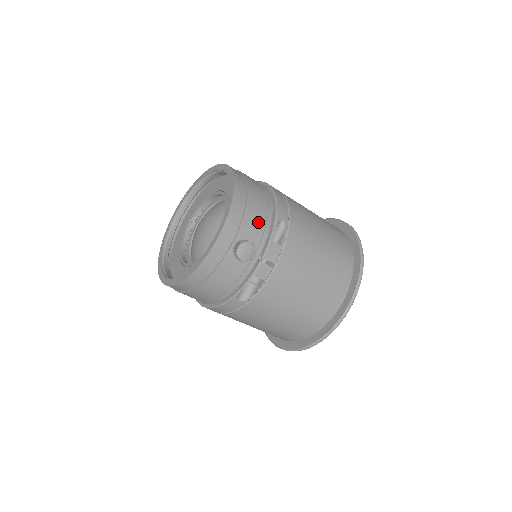
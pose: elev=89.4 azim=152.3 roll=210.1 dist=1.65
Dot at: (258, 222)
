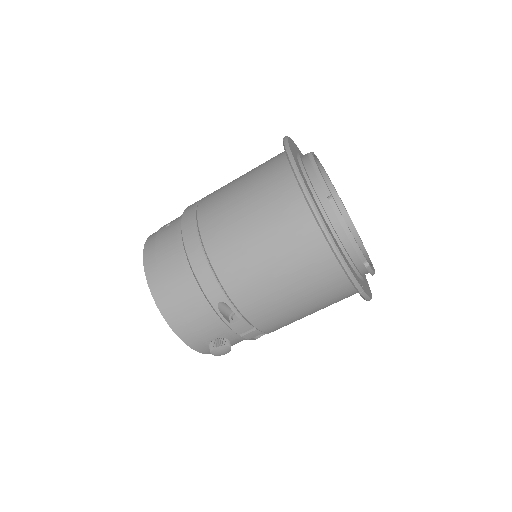
Dot at: (205, 322)
